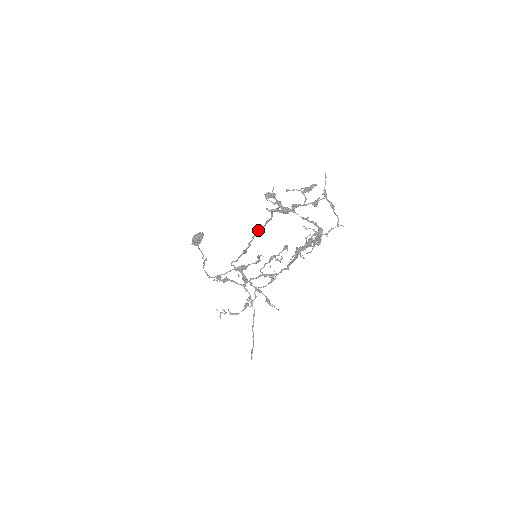
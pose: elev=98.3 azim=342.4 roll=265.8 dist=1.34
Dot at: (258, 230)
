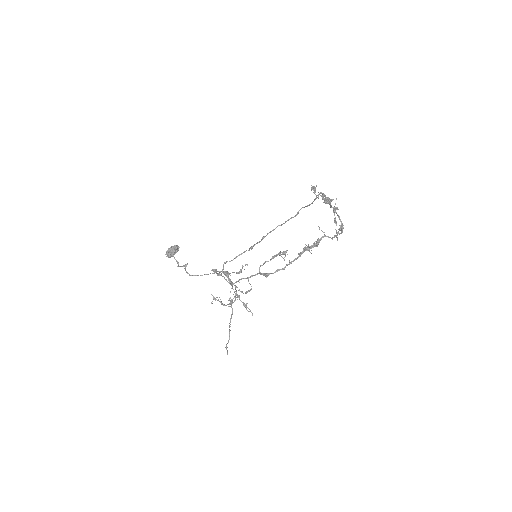
Dot at: (277, 226)
